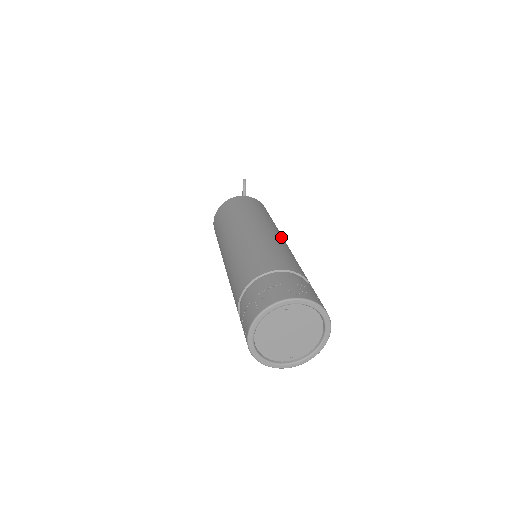
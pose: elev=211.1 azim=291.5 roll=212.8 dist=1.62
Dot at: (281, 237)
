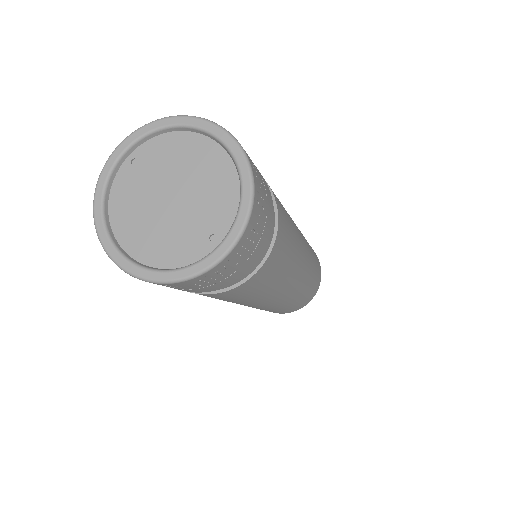
Dot at: occluded
